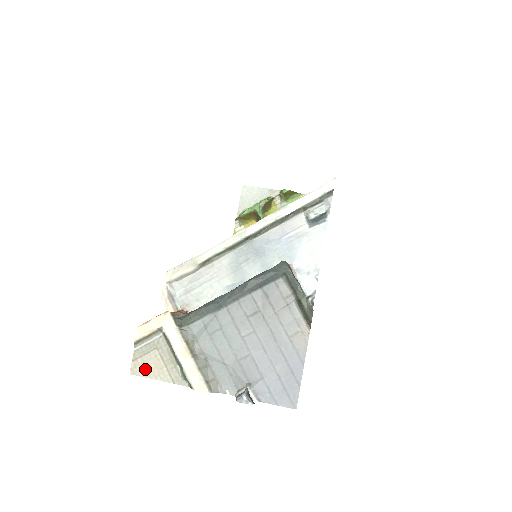
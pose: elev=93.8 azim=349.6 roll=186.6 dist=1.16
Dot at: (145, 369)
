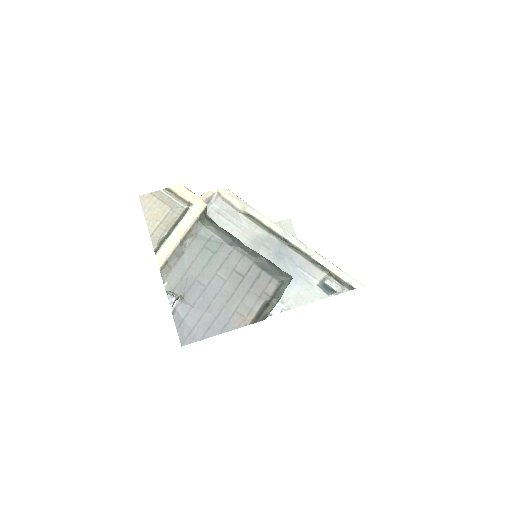
Dot at: (150, 207)
